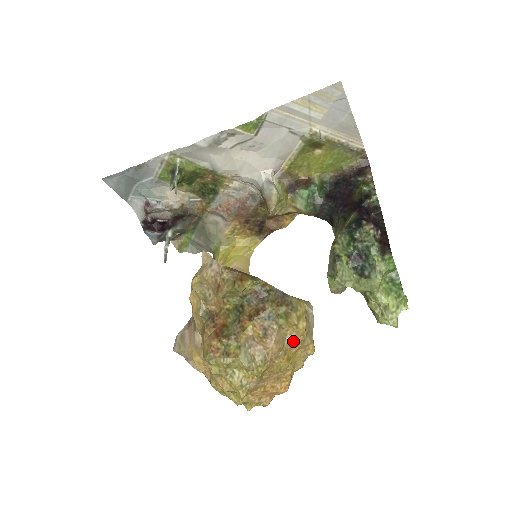
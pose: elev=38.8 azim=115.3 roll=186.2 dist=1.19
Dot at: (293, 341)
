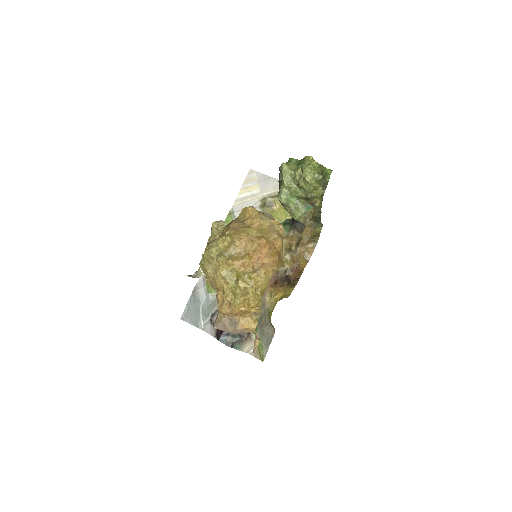
Dot at: (249, 218)
